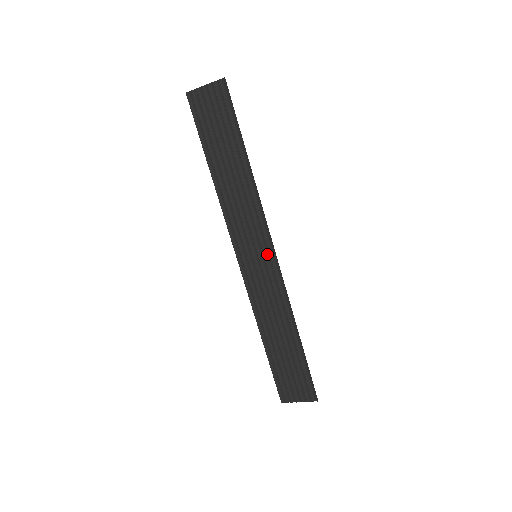
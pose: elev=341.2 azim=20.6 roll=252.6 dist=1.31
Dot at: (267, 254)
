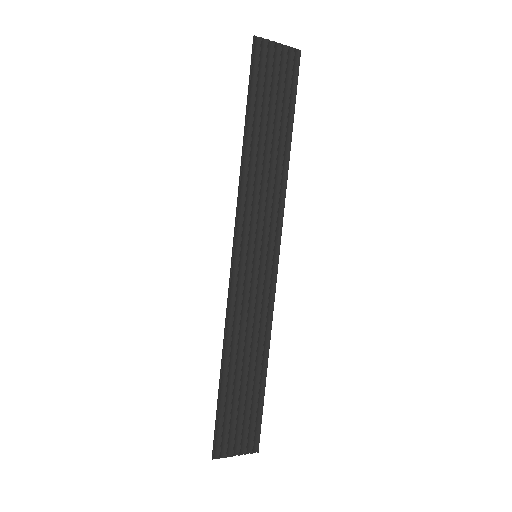
Dot at: (269, 257)
